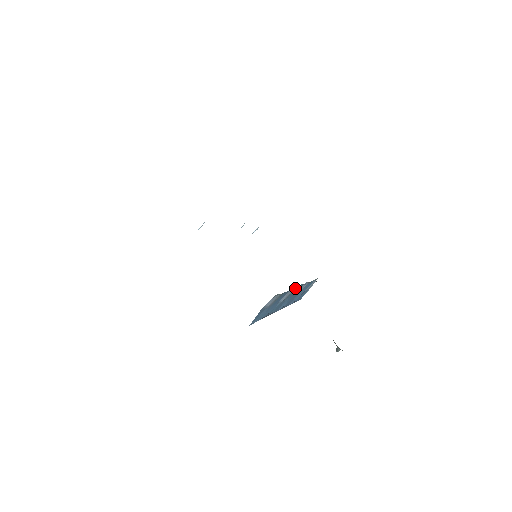
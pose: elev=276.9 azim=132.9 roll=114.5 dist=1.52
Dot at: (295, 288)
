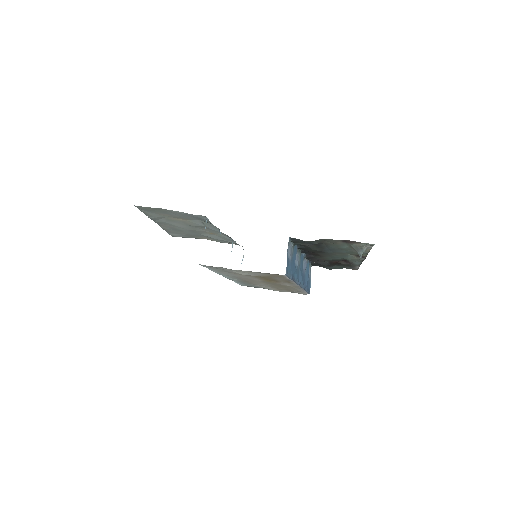
Dot at: (300, 256)
